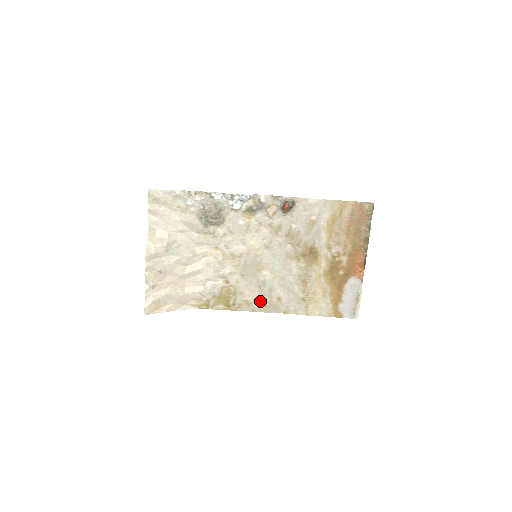
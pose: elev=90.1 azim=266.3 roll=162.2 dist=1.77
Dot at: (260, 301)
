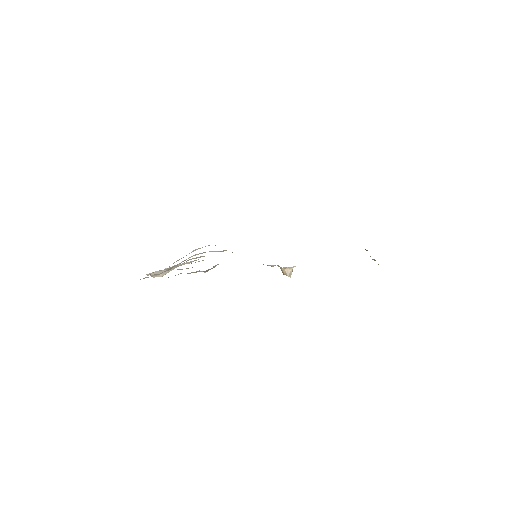
Dot at: occluded
